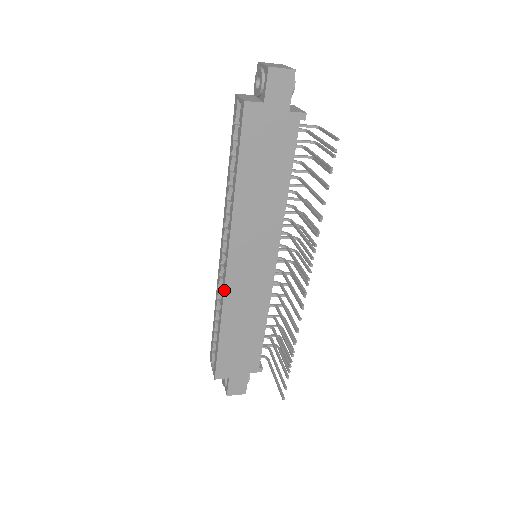
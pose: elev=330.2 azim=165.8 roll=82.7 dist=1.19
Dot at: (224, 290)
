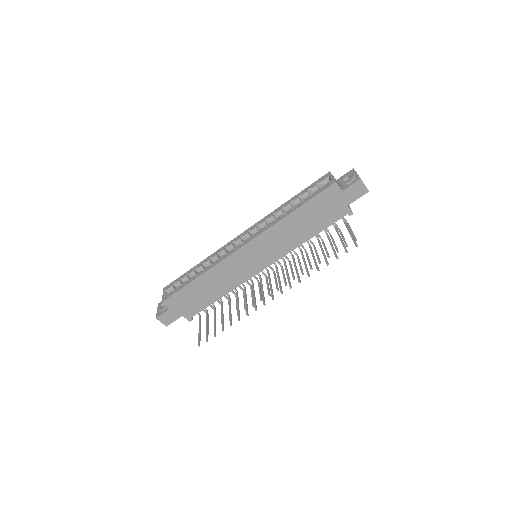
Dot at: (225, 258)
